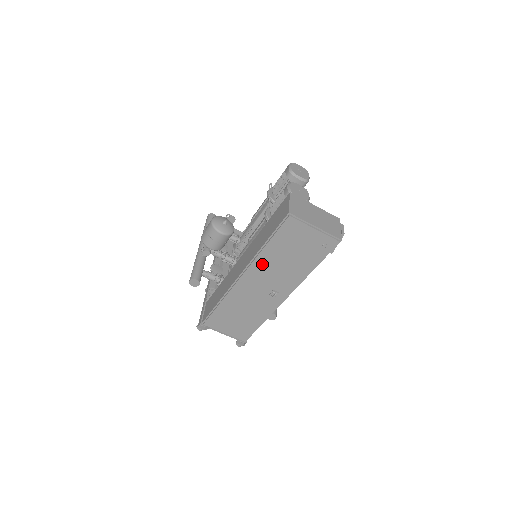
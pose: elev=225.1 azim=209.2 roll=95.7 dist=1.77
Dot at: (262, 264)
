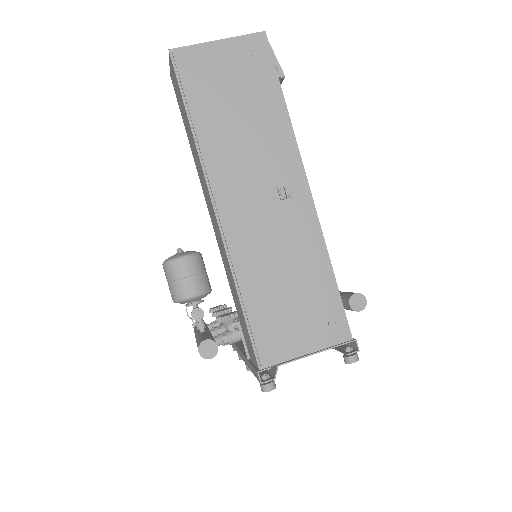
Dot at: (219, 157)
